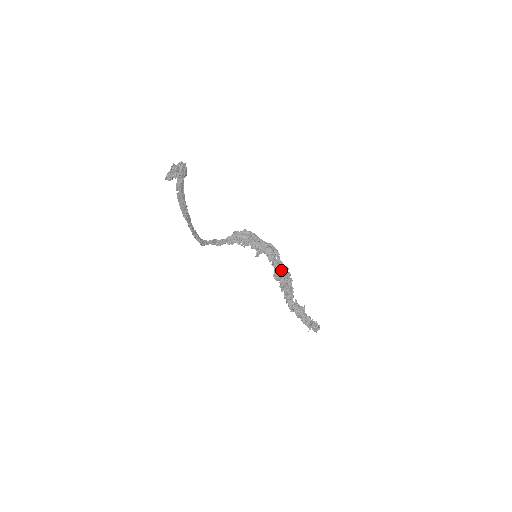
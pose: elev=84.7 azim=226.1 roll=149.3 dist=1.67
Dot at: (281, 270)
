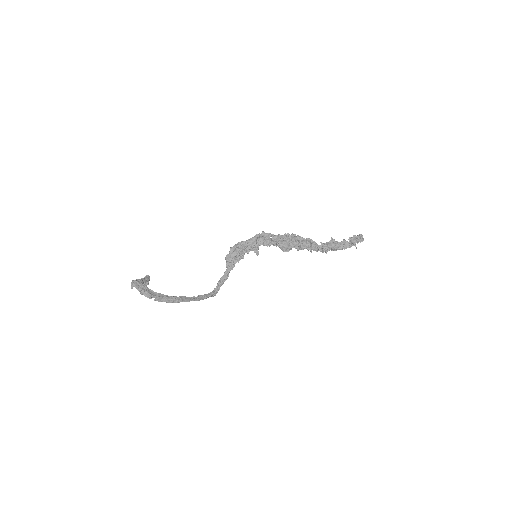
Dot at: (283, 242)
